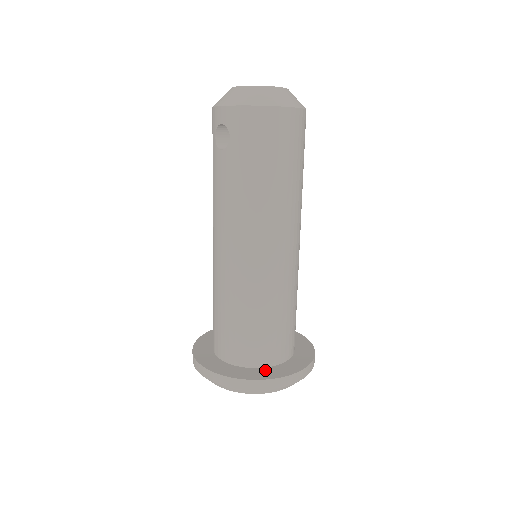
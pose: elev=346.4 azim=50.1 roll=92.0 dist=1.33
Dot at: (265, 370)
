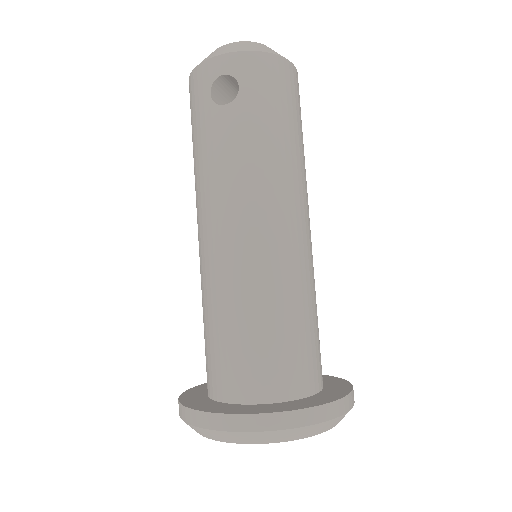
Dot at: (316, 397)
